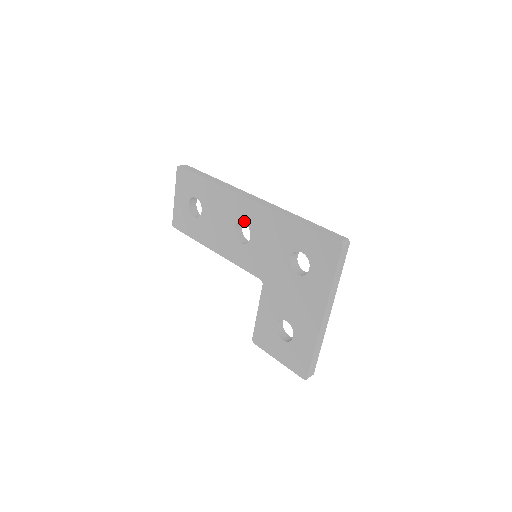
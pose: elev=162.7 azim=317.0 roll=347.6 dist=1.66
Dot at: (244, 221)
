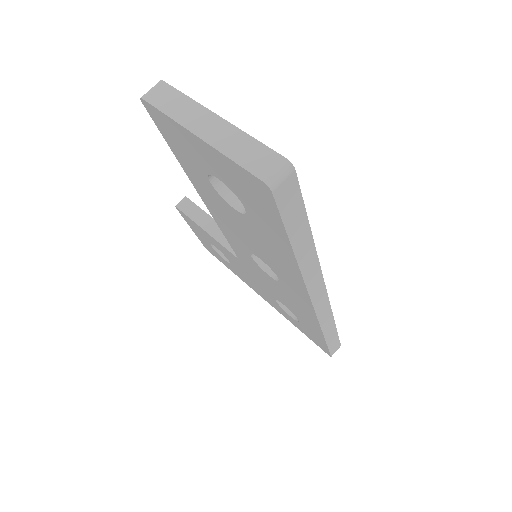
Dot at: (281, 281)
